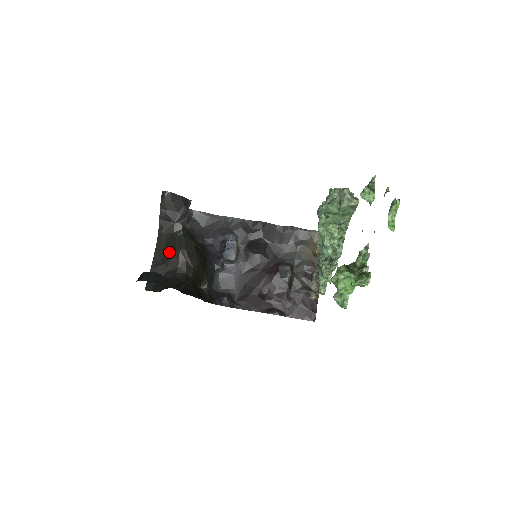
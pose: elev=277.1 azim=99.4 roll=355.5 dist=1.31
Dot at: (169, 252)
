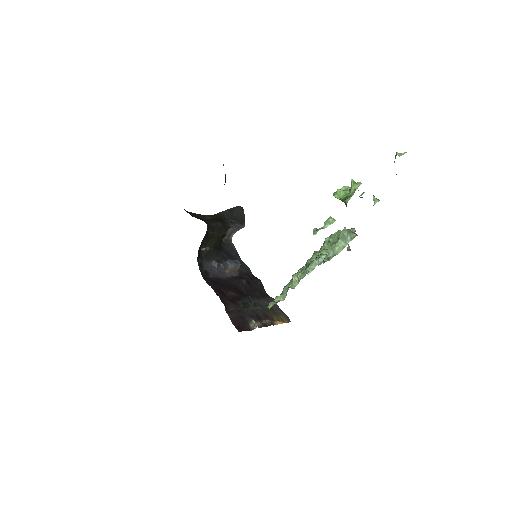
Dot at: (212, 219)
